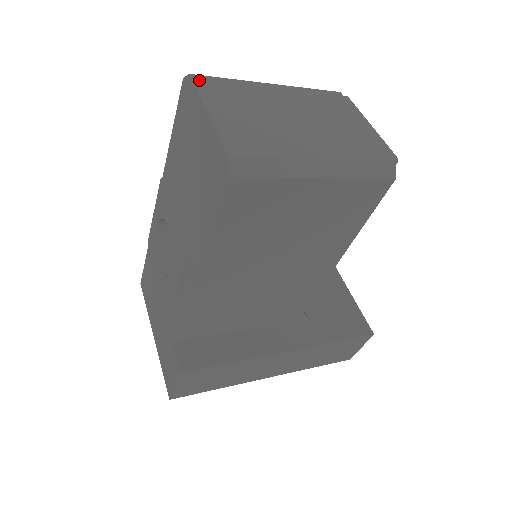
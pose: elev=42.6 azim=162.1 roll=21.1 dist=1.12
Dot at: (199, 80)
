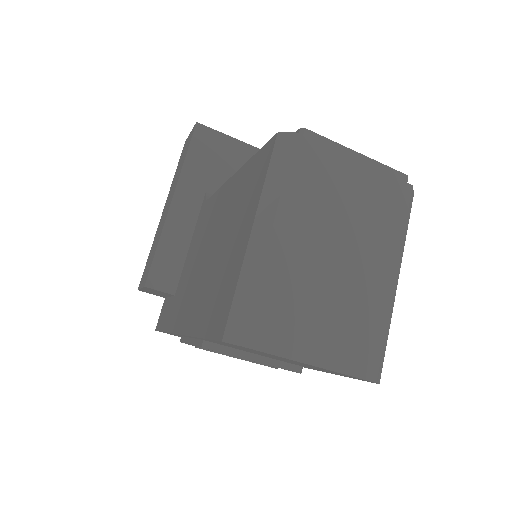
Dot at: (256, 340)
